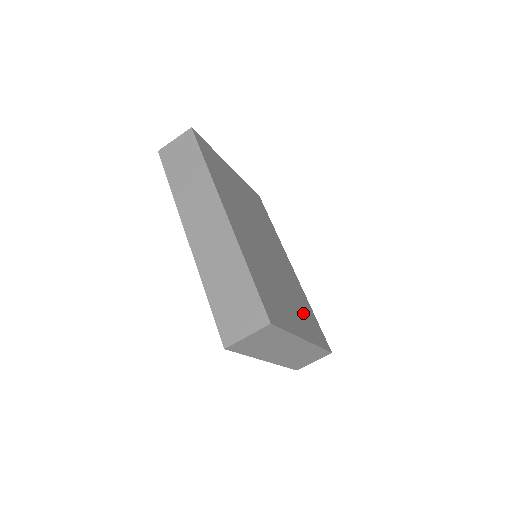
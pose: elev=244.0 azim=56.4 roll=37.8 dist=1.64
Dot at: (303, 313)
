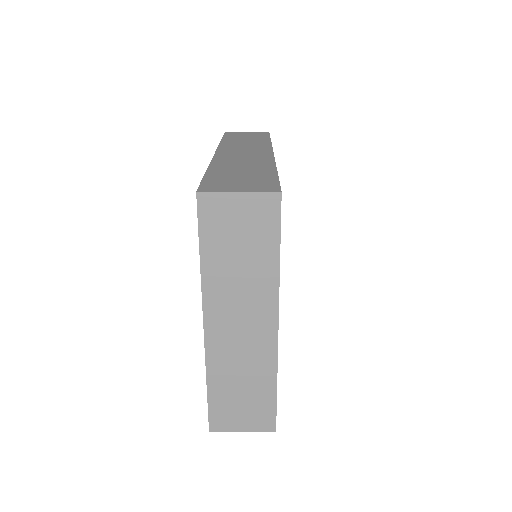
Dot at: occluded
